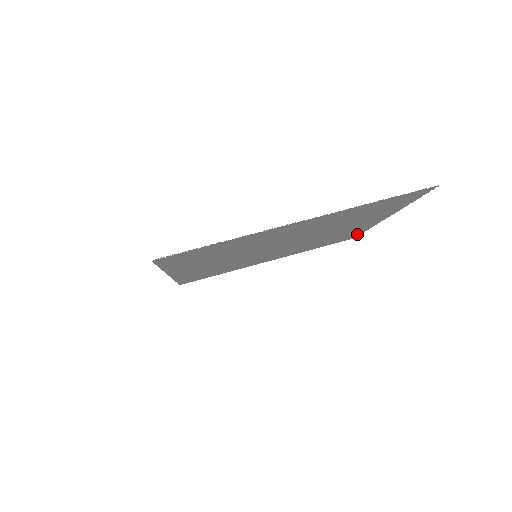
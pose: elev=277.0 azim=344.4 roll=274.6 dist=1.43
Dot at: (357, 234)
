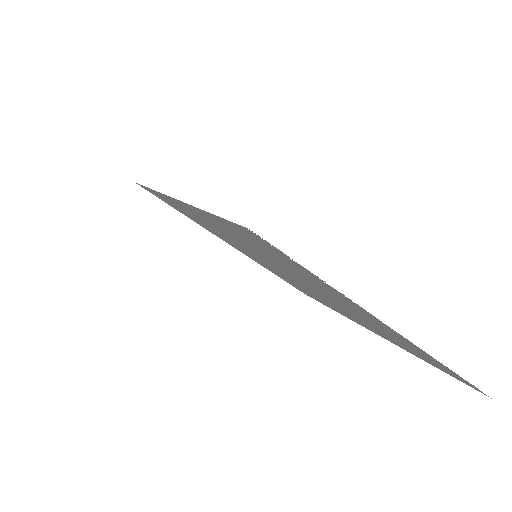
Dot at: occluded
